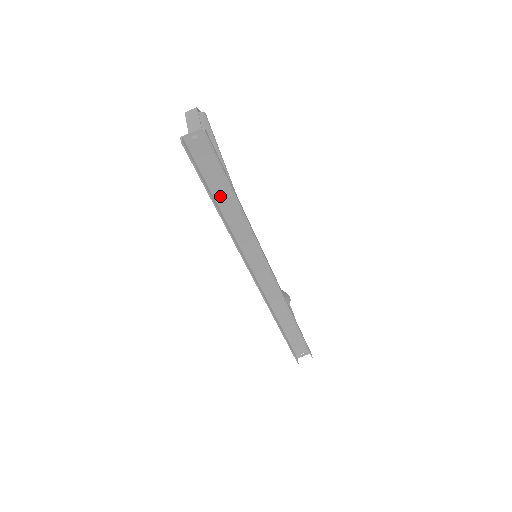
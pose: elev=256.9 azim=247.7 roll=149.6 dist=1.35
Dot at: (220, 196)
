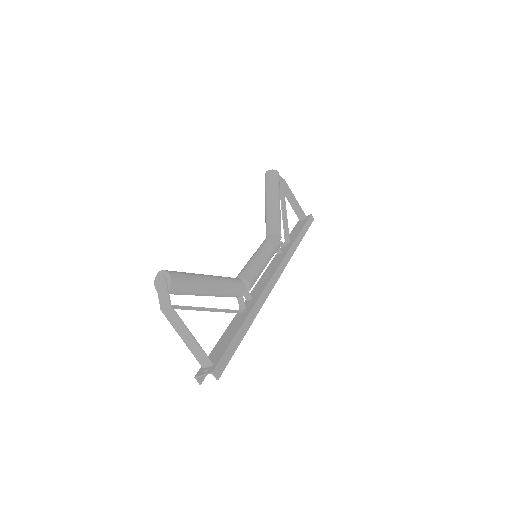
Dot at: (231, 330)
